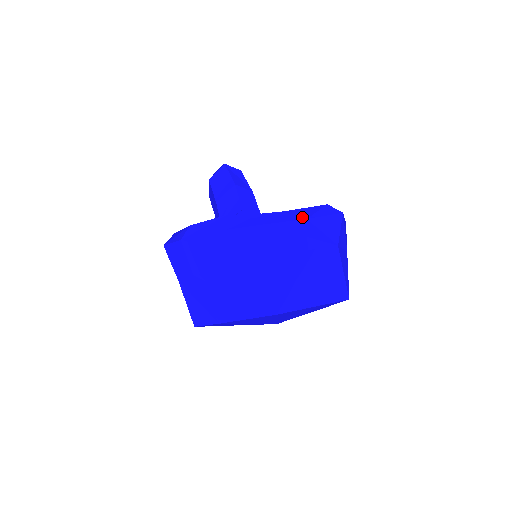
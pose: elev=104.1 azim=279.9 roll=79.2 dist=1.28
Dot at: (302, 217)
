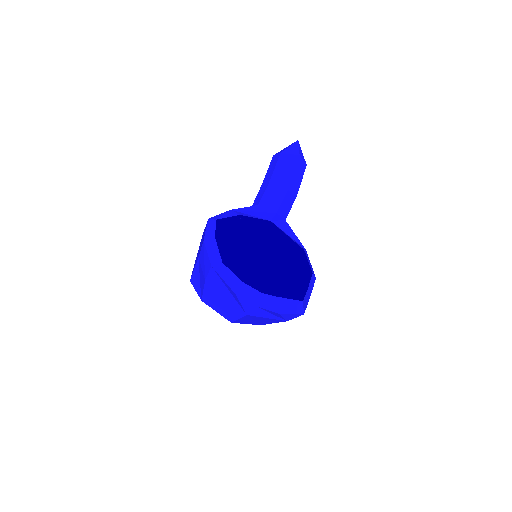
Dot at: (279, 311)
